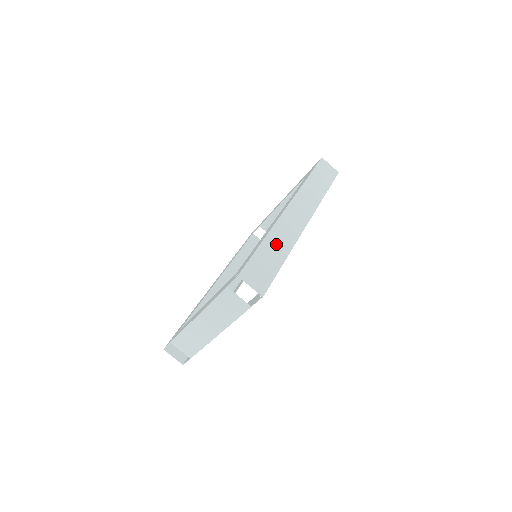
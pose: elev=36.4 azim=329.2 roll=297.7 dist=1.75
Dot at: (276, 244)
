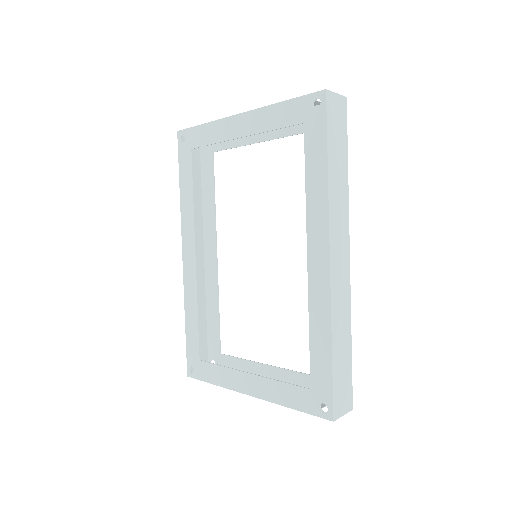
Dot at: (340, 335)
